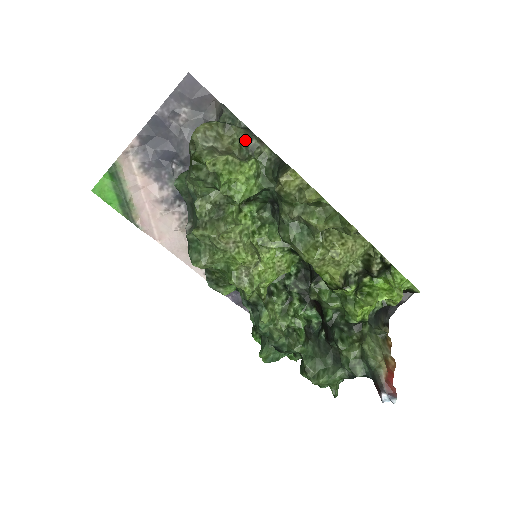
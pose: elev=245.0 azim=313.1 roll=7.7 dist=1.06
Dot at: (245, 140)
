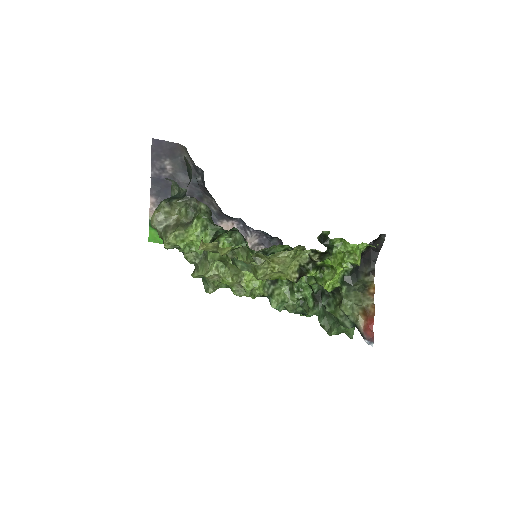
Dot at: (187, 204)
